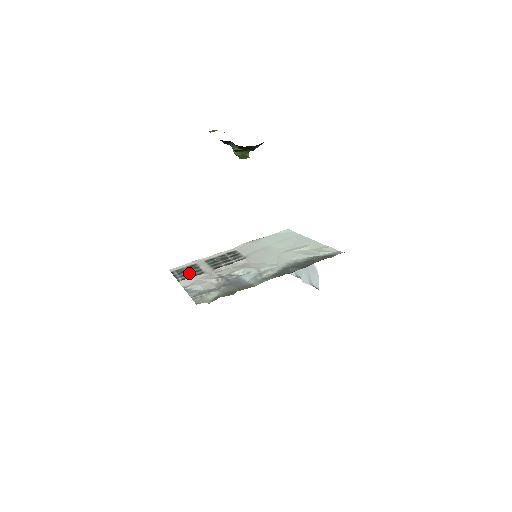
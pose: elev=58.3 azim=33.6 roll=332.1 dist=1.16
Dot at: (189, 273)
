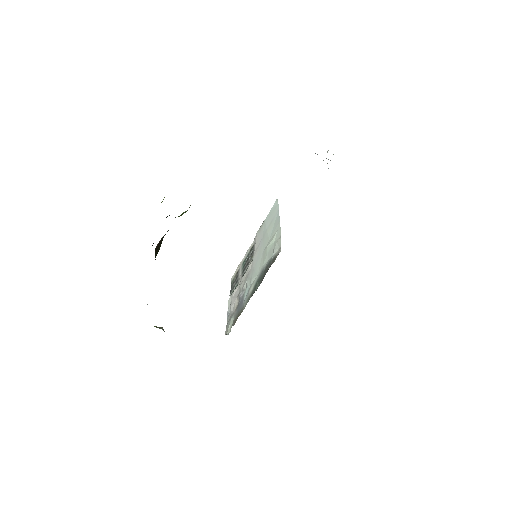
Dot at: (234, 285)
